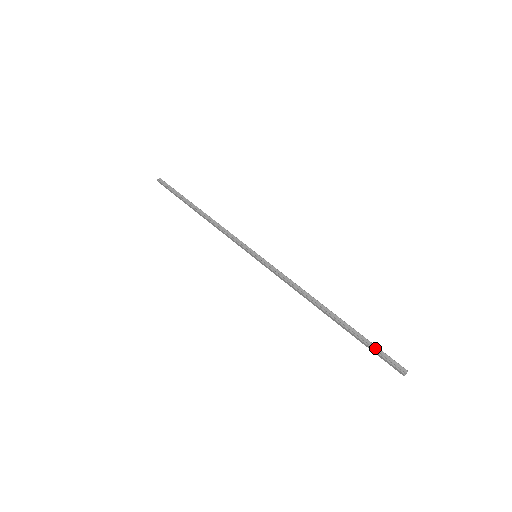
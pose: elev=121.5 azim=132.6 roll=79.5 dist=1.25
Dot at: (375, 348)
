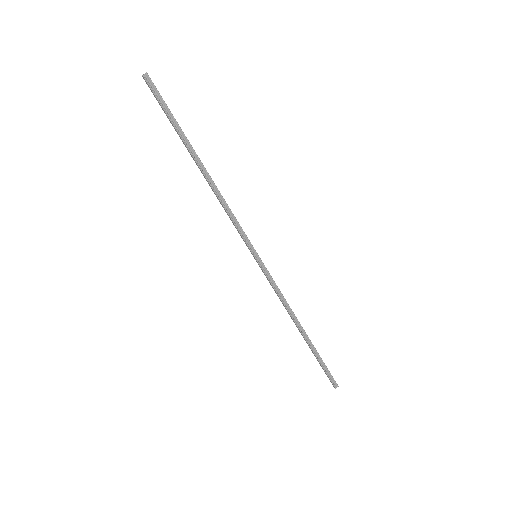
Dot at: (325, 368)
